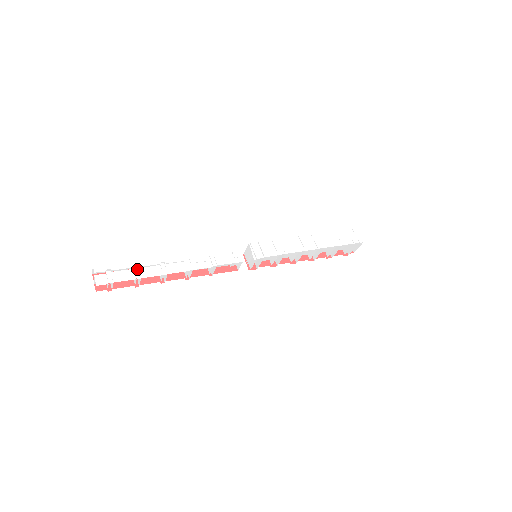
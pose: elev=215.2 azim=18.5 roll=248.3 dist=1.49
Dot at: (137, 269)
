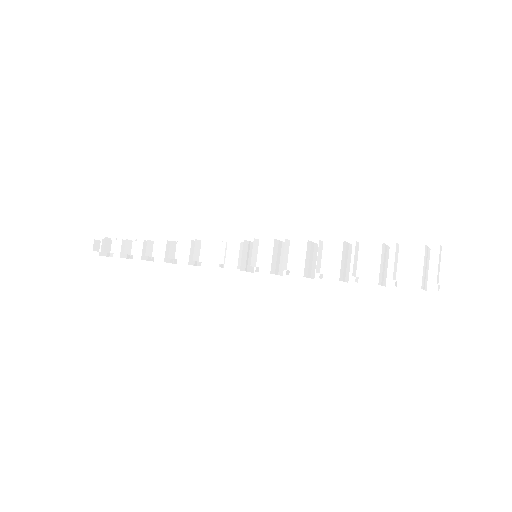
Dot at: (133, 241)
